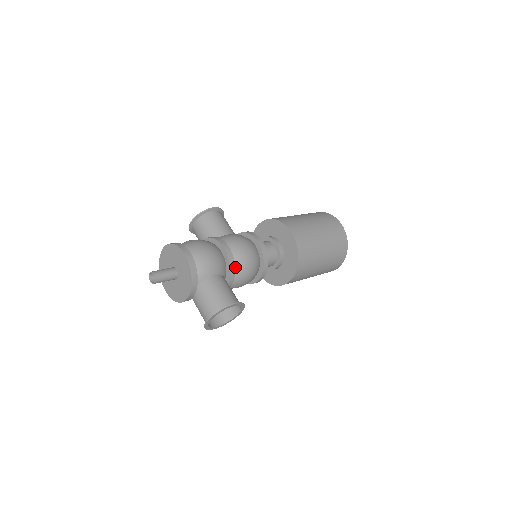
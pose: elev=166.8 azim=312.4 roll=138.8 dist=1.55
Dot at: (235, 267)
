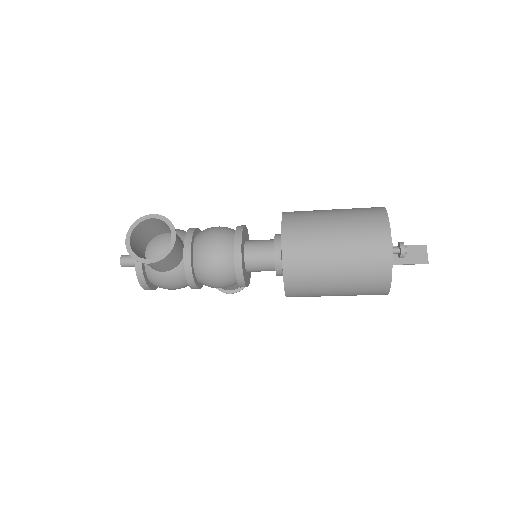
Dot at: (198, 235)
